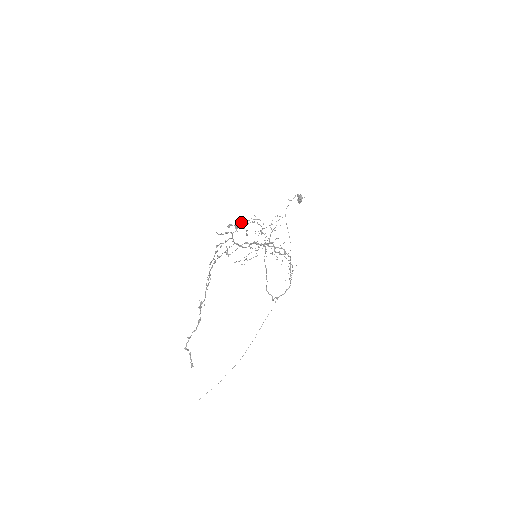
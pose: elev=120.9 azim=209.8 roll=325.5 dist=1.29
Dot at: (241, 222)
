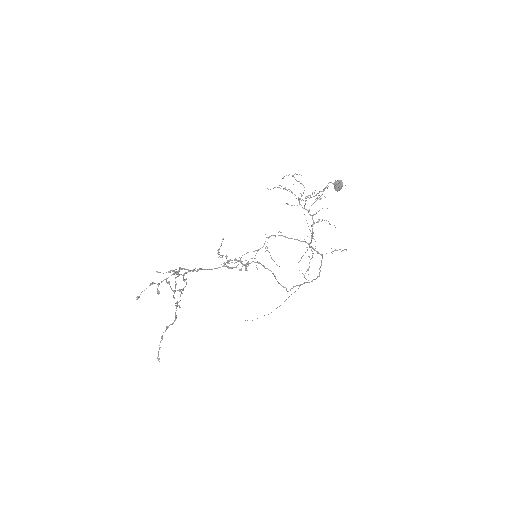
Dot at: occluded
